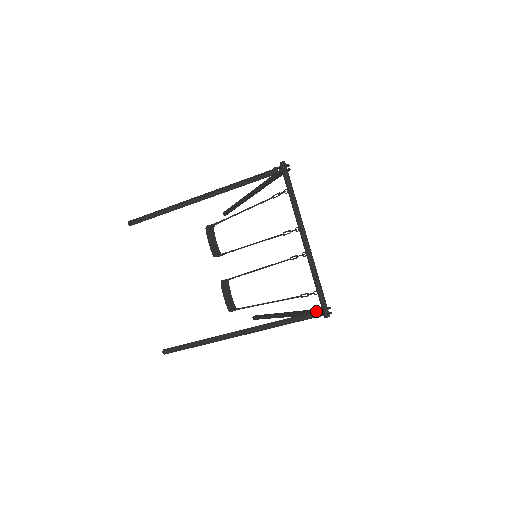
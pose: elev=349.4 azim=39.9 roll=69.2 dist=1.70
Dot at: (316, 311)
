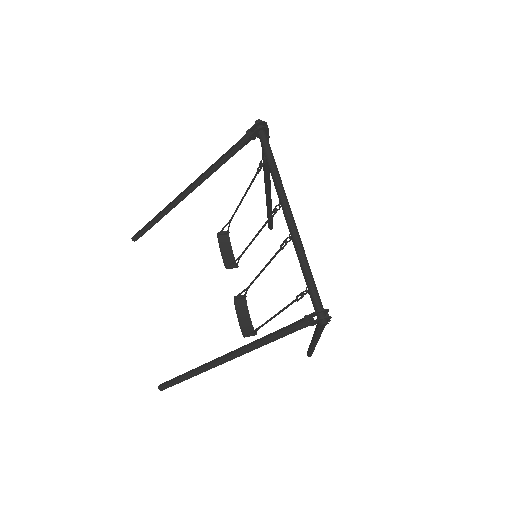
Dot at: (305, 315)
